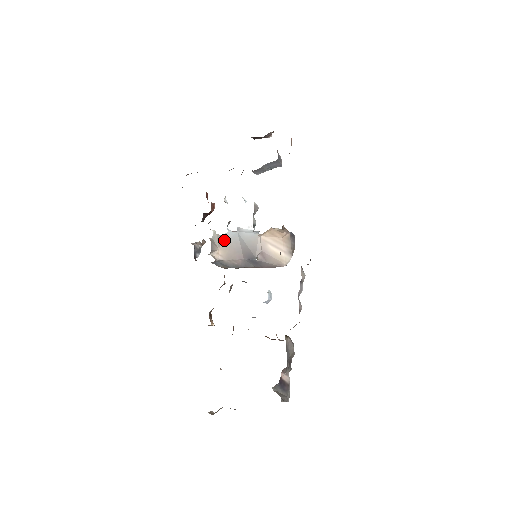
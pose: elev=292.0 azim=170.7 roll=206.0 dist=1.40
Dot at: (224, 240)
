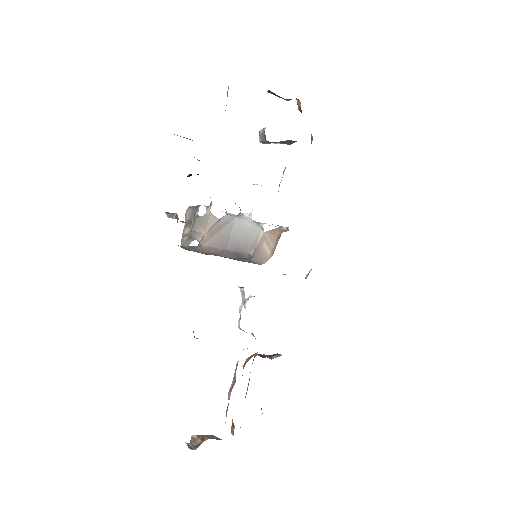
Dot at: (217, 223)
